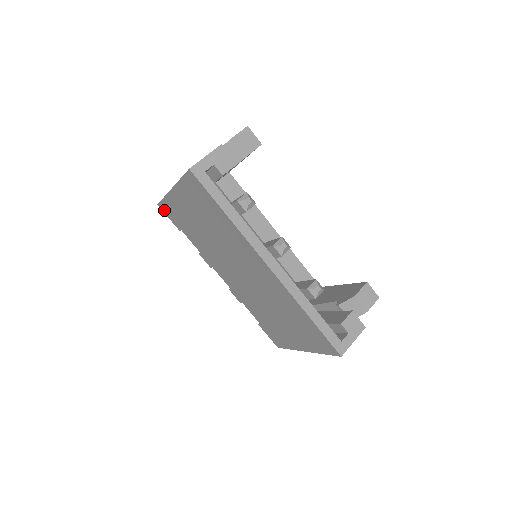
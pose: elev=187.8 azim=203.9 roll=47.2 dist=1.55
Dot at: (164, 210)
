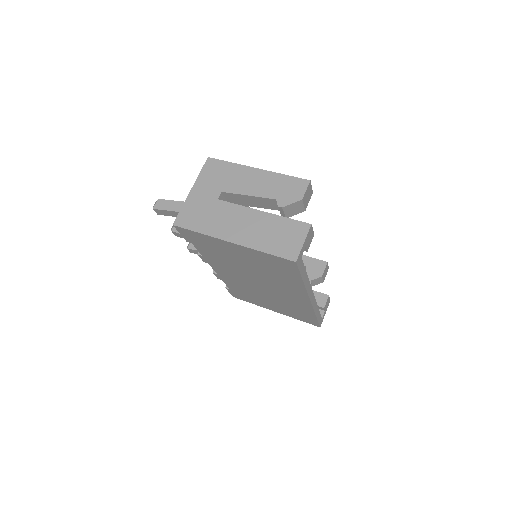
Dot at: (181, 231)
